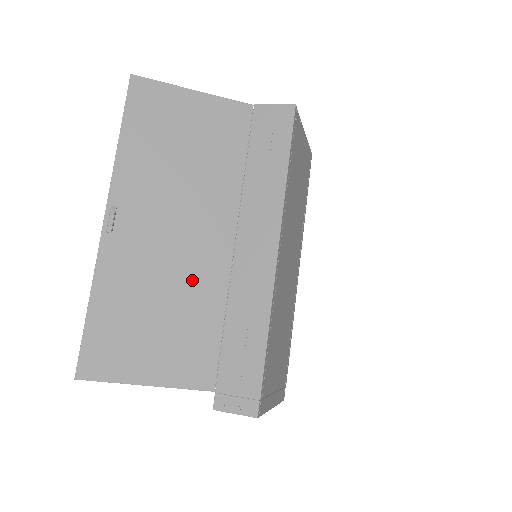
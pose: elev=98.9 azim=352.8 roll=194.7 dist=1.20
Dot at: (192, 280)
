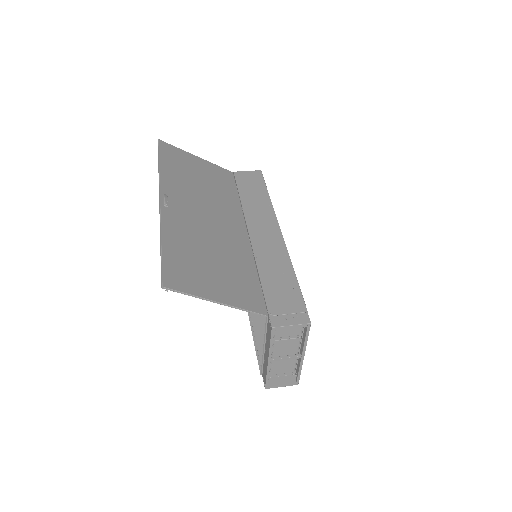
Dot at: (228, 245)
